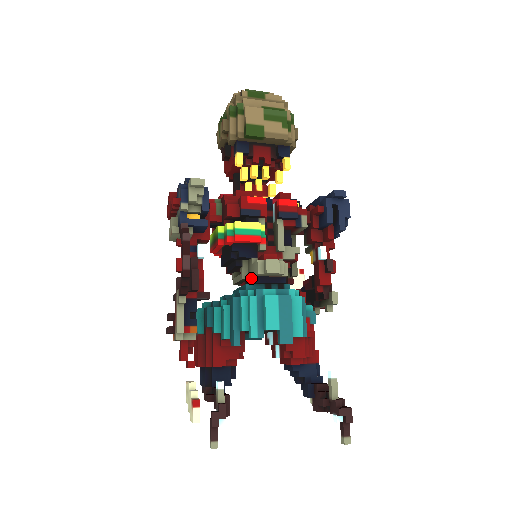
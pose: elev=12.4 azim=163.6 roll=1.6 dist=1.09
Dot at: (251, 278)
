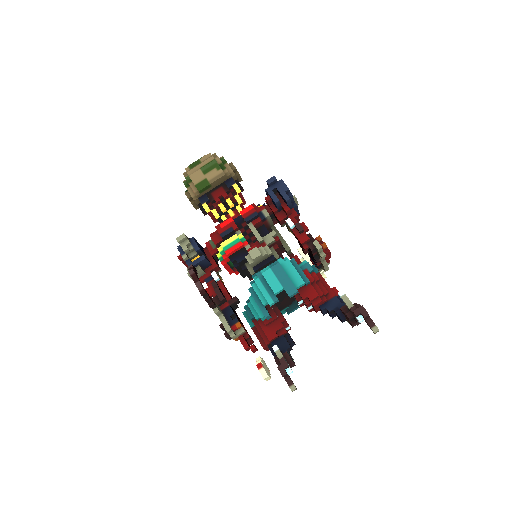
Dot at: occluded
